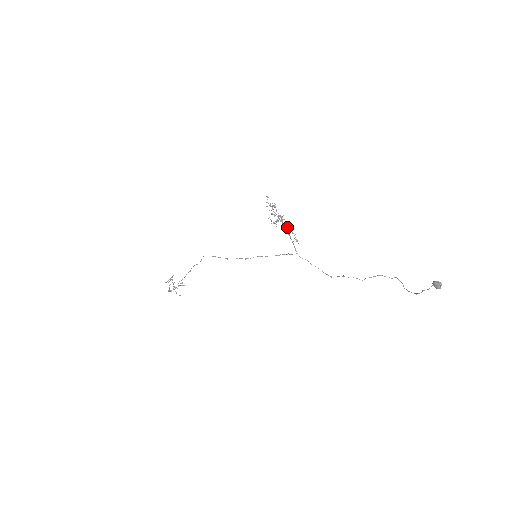
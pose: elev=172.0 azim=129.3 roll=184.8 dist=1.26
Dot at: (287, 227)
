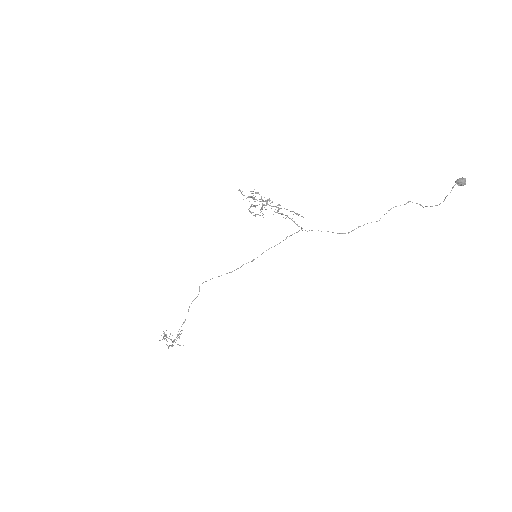
Dot at: (278, 208)
